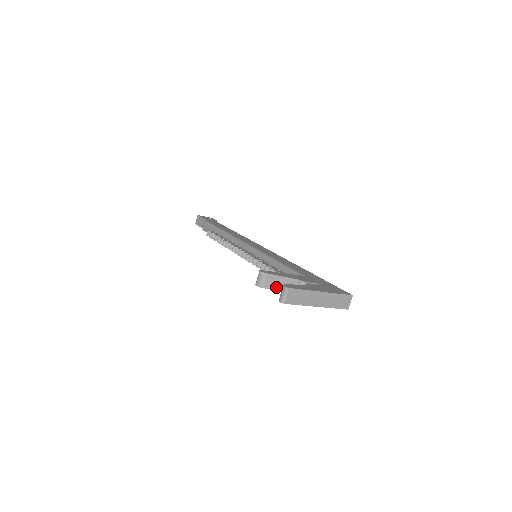
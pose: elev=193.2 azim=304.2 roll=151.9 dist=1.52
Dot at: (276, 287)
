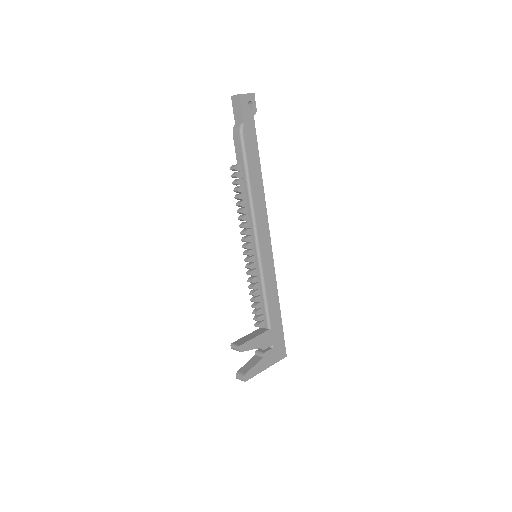
Dot at: occluded
